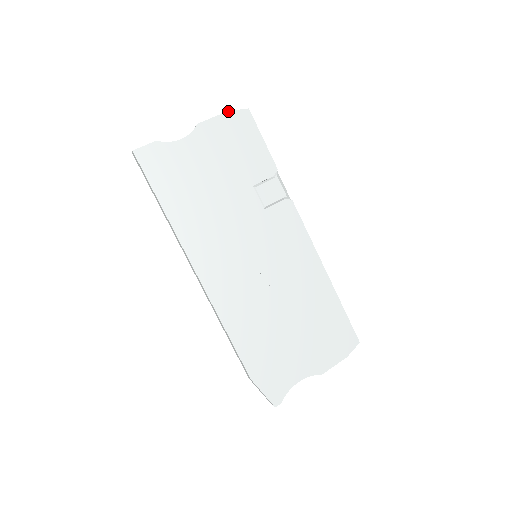
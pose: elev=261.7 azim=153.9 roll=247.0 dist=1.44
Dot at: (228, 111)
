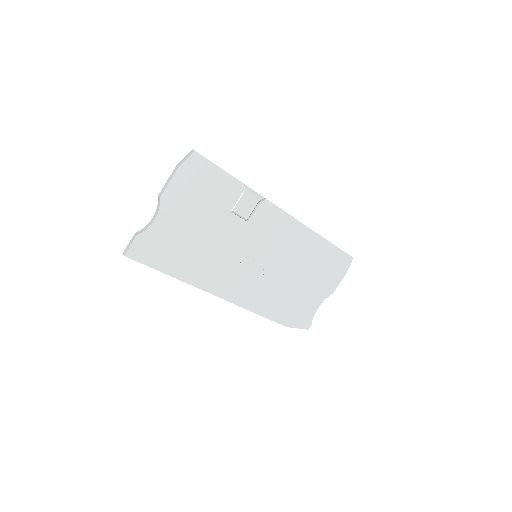
Dot at: (178, 167)
